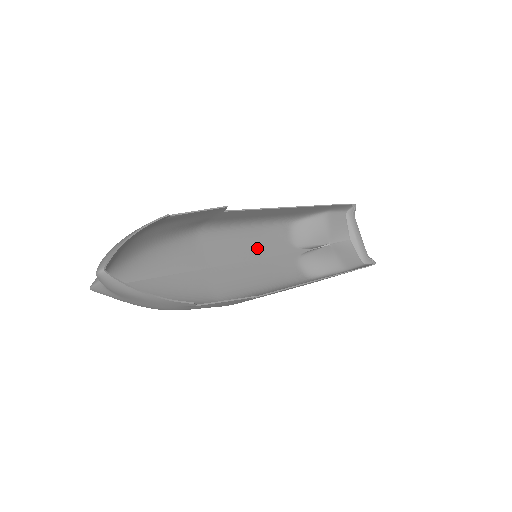
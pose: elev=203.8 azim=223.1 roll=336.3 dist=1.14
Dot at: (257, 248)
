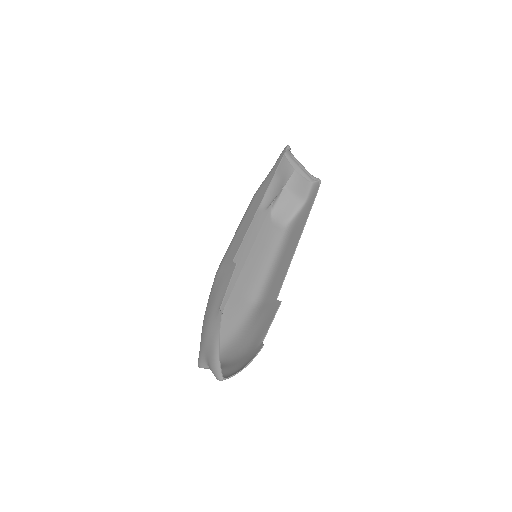
Dot at: (247, 240)
